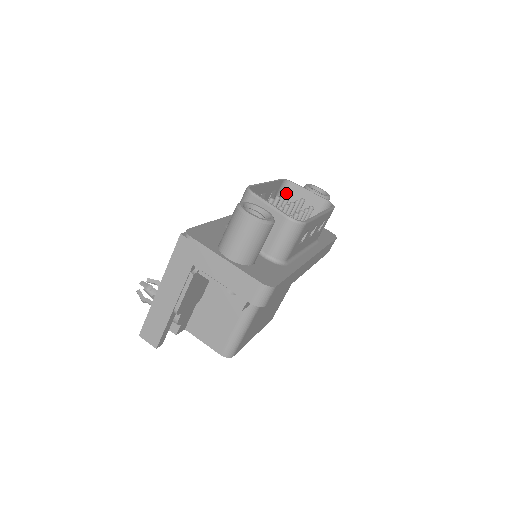
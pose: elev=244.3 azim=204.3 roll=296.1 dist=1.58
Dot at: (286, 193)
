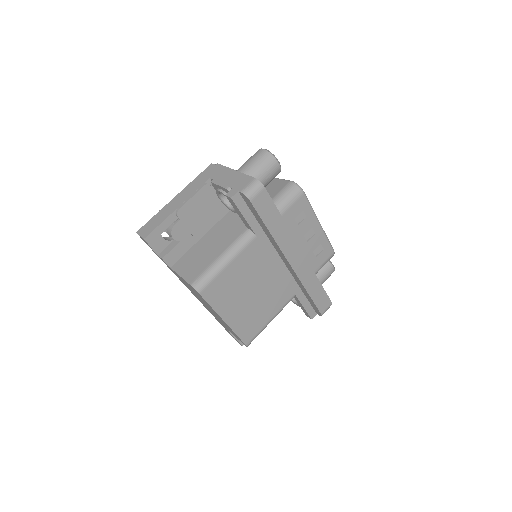
Dot at: occluded
